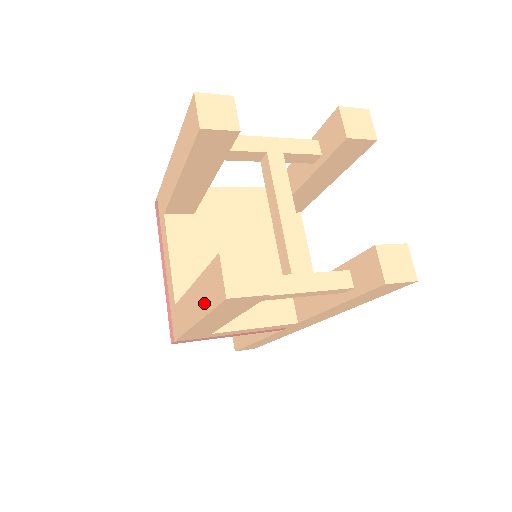
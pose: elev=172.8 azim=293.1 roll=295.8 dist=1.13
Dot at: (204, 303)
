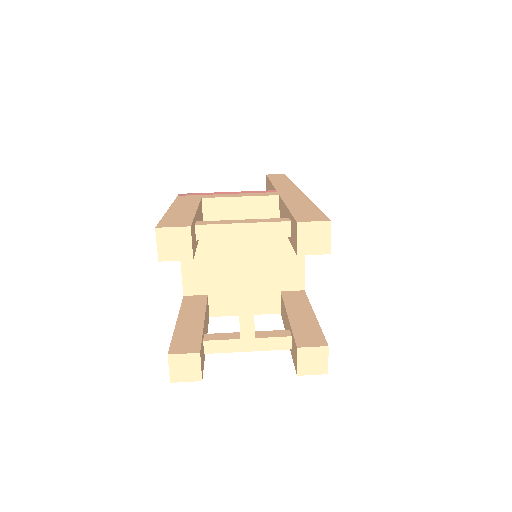
Dot at: occluded
